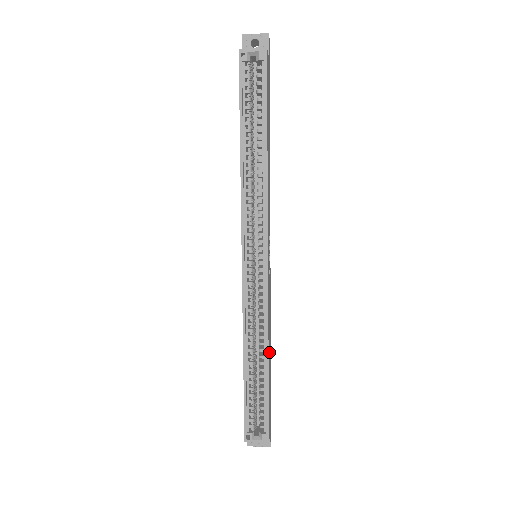
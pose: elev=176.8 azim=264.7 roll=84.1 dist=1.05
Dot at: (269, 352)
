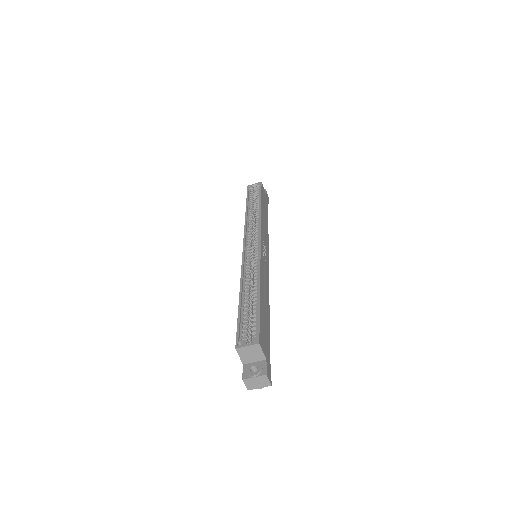
Dot at: (263, 295)
